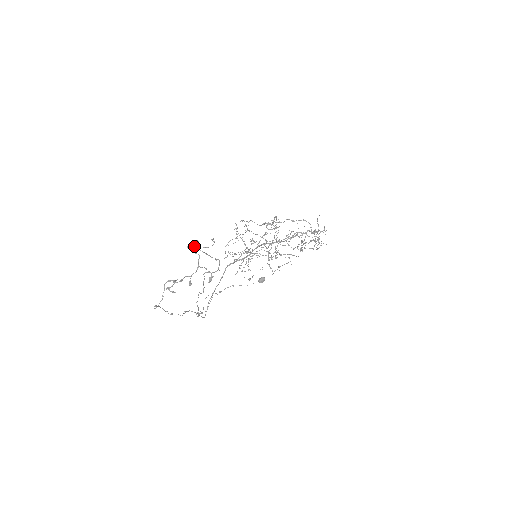
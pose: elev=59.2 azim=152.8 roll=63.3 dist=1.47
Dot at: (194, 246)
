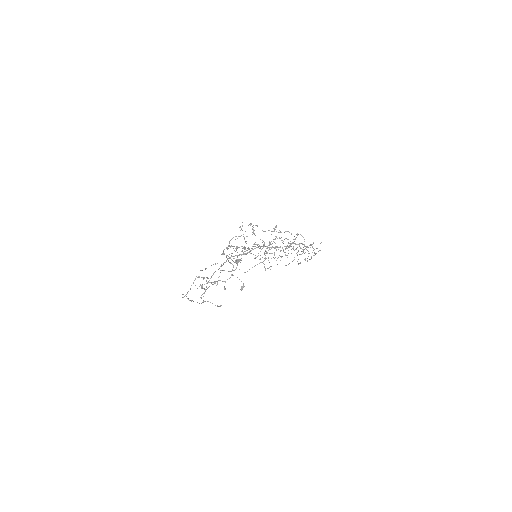
Dot at: (223, 251)
